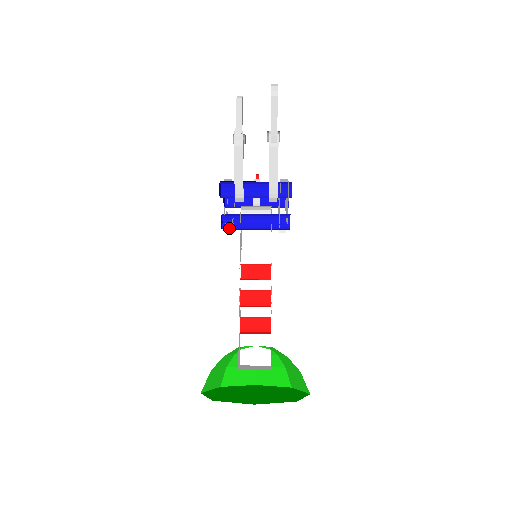
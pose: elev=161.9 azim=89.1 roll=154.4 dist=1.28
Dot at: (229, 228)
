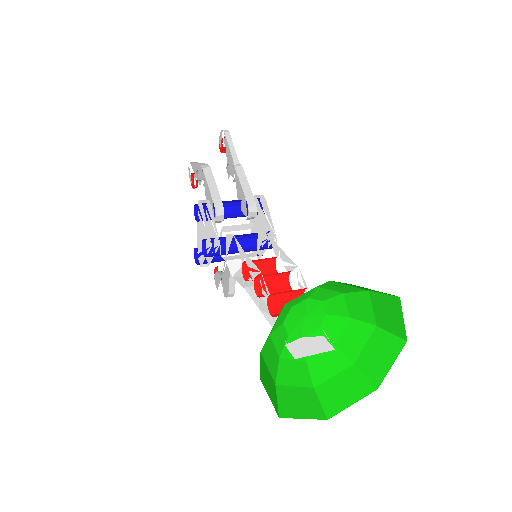
Dot at: (214, 255)
